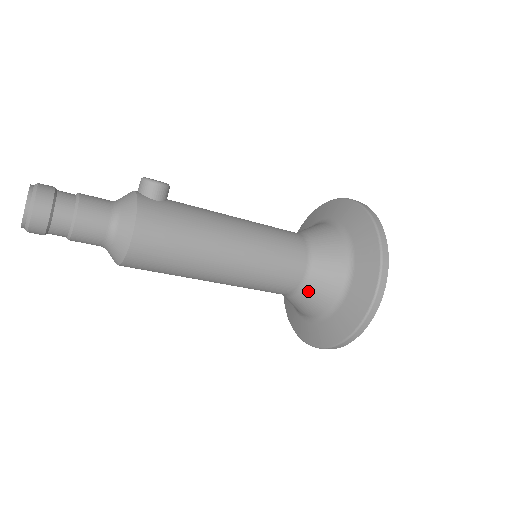
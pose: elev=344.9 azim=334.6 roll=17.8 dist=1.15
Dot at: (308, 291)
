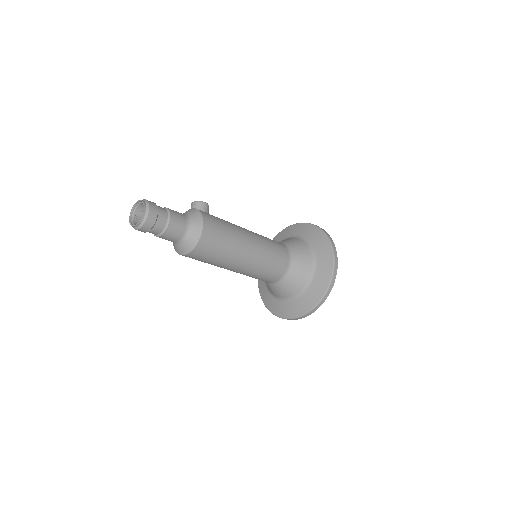
Dot at: (293, 272)
